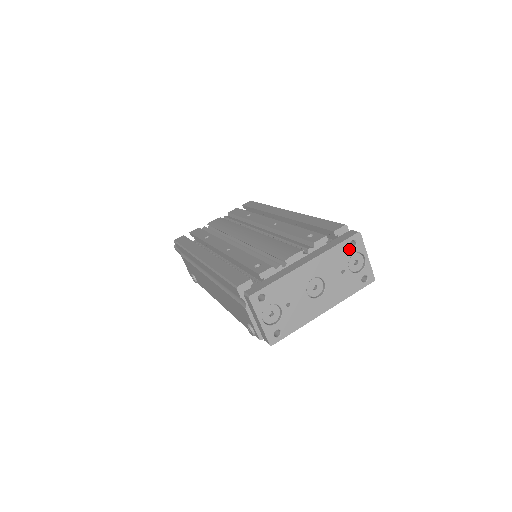
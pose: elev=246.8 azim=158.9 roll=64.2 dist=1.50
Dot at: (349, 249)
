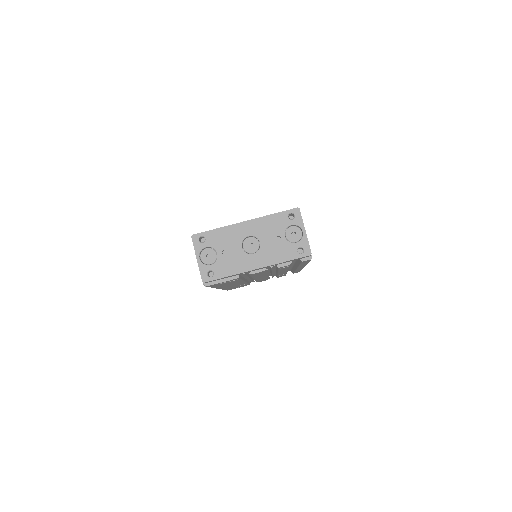
Dot at: (287, 220)
